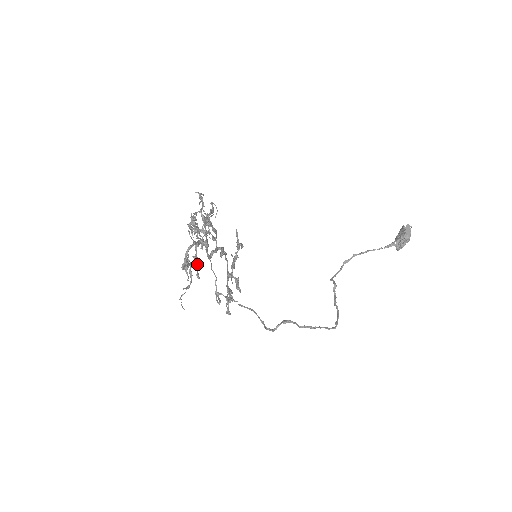
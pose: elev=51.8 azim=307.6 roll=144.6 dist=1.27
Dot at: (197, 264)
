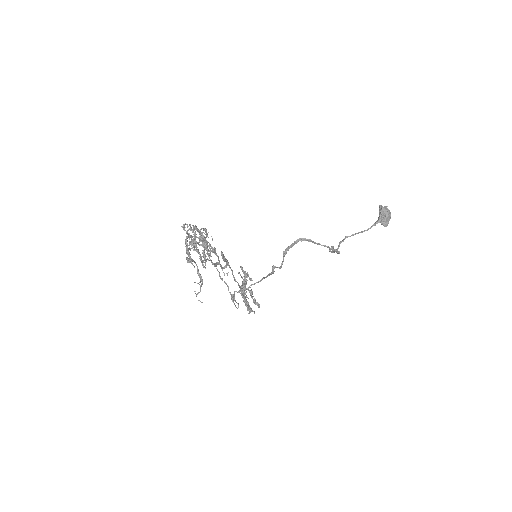
Dot at: (199, 254)
